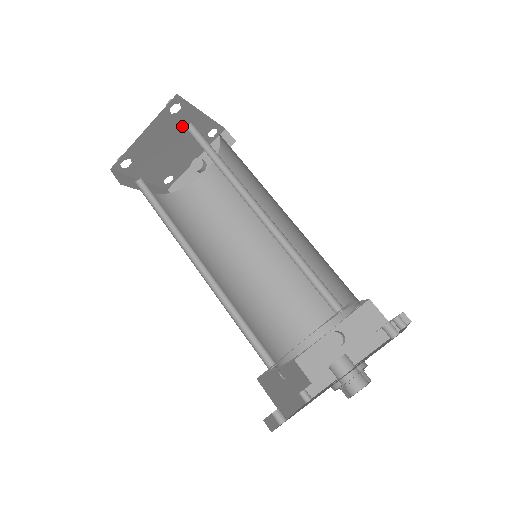
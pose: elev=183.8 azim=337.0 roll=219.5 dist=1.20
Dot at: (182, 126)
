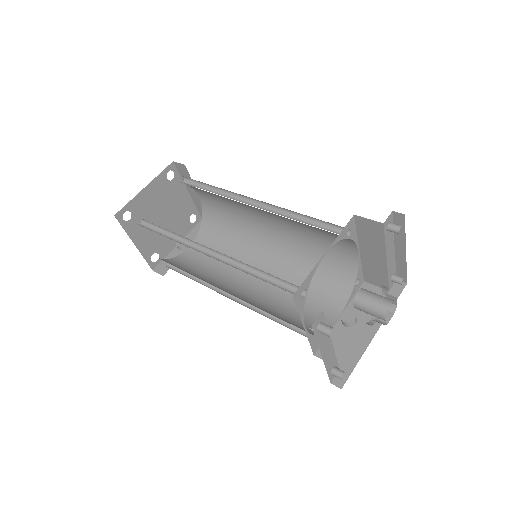
Dot at: (172, 198)
